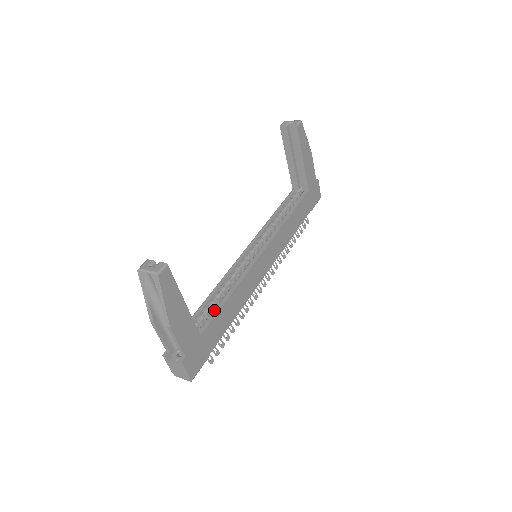
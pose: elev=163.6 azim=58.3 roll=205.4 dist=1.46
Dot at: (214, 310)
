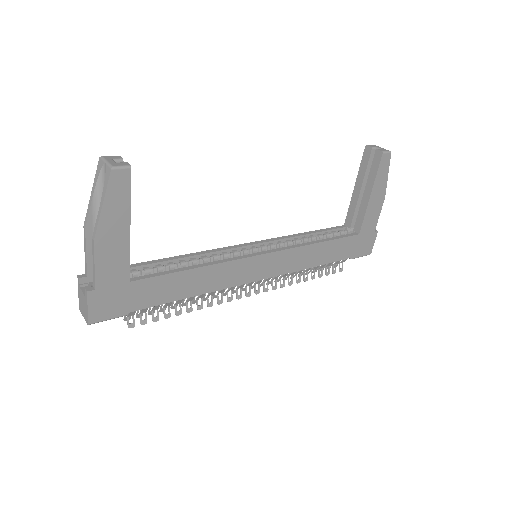
Dot at: occluded
